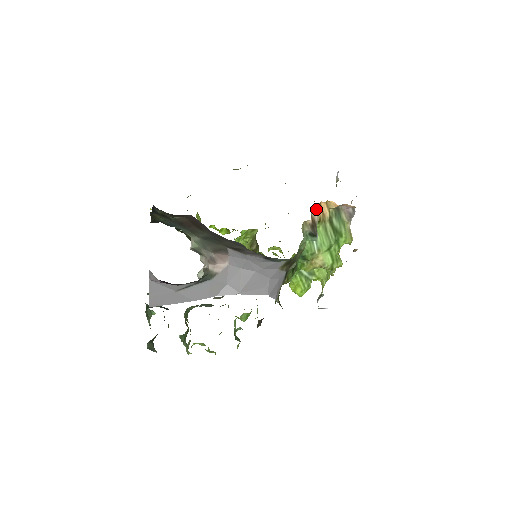
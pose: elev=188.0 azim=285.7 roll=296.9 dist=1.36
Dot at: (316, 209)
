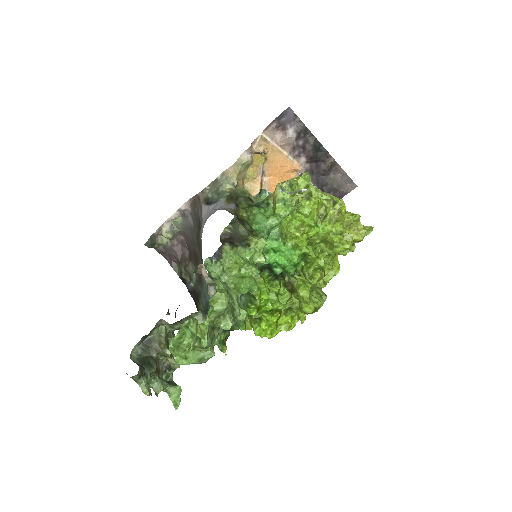
Dot at: occluded
